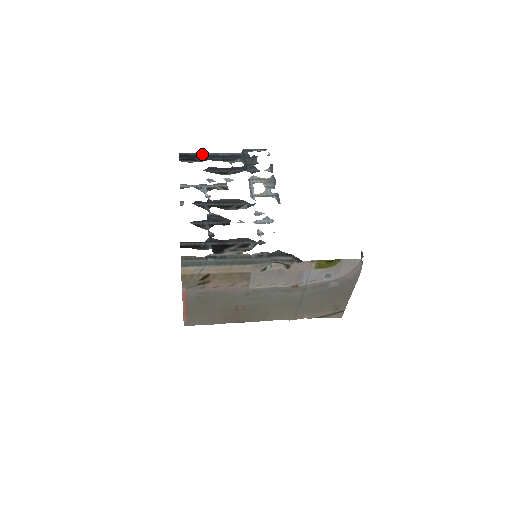
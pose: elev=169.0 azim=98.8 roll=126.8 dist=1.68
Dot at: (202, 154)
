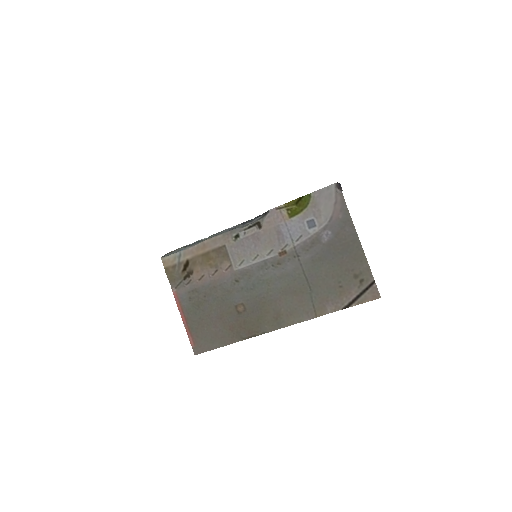
Dot at: occluded
